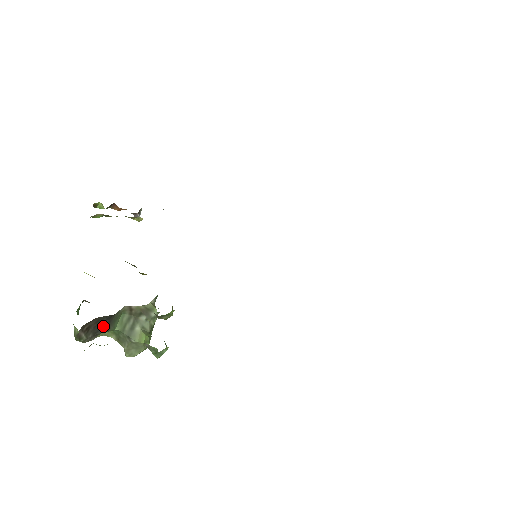
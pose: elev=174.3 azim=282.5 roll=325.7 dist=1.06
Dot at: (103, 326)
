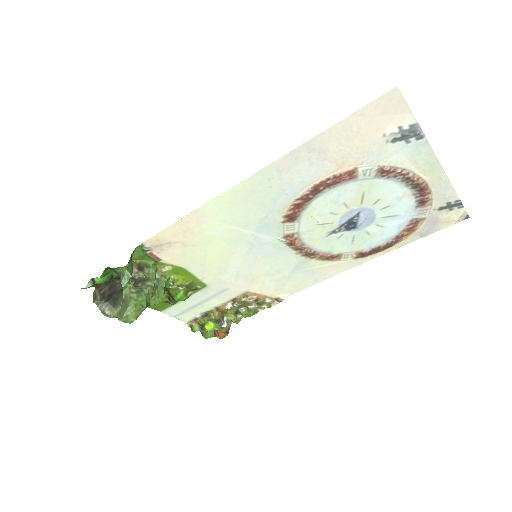
Dot at: (114, 295)
